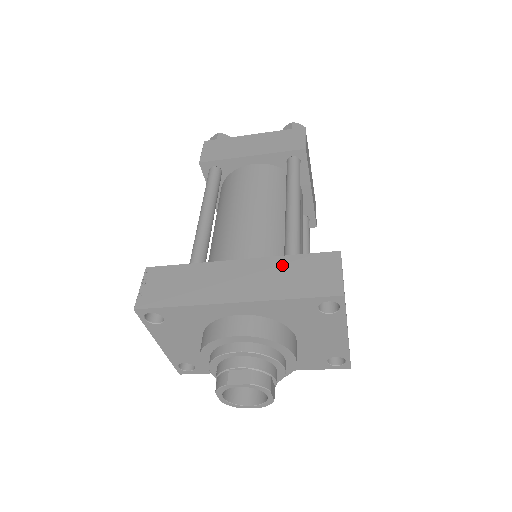
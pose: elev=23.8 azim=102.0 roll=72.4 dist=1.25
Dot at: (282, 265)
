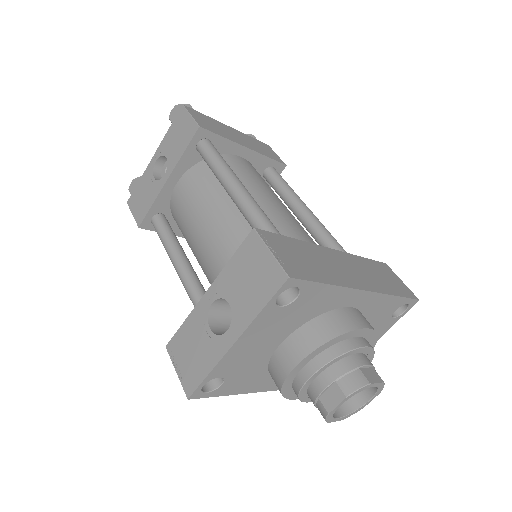
Dot at: (365, 264)
